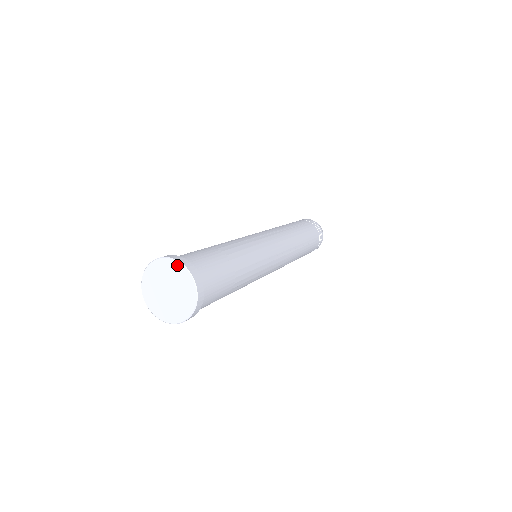
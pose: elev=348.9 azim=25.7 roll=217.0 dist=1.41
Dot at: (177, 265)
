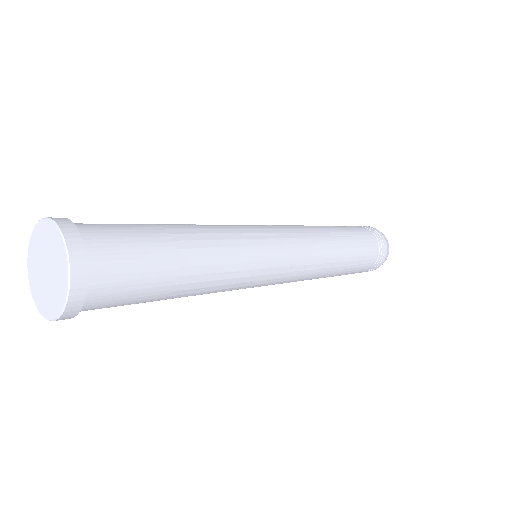
Dot at: (60, 241)
